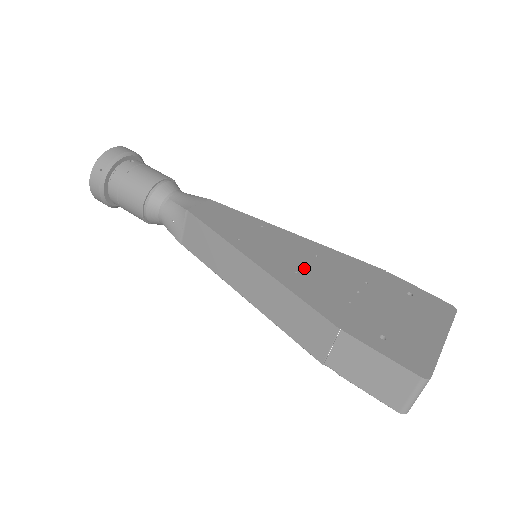
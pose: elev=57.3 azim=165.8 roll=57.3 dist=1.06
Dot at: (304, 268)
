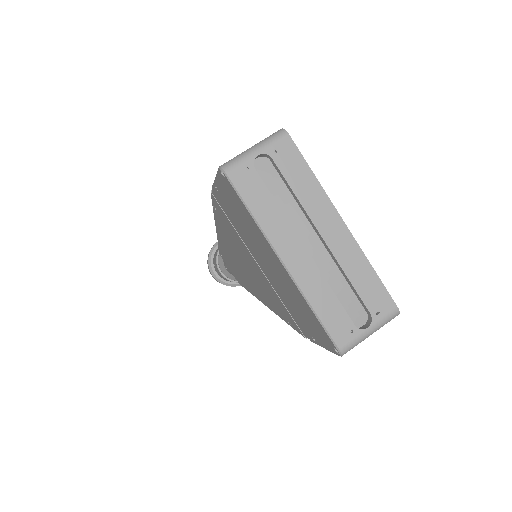
Dot at: occluded
